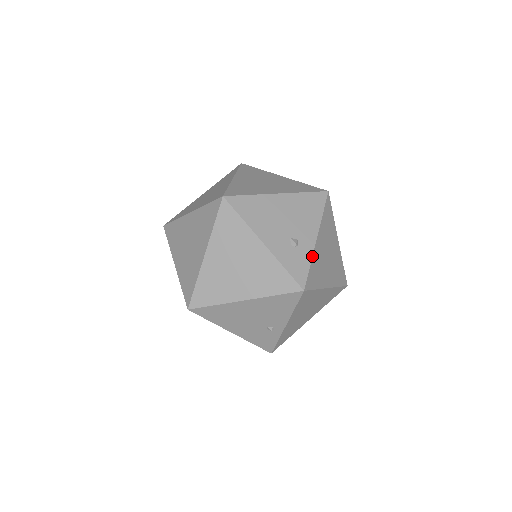
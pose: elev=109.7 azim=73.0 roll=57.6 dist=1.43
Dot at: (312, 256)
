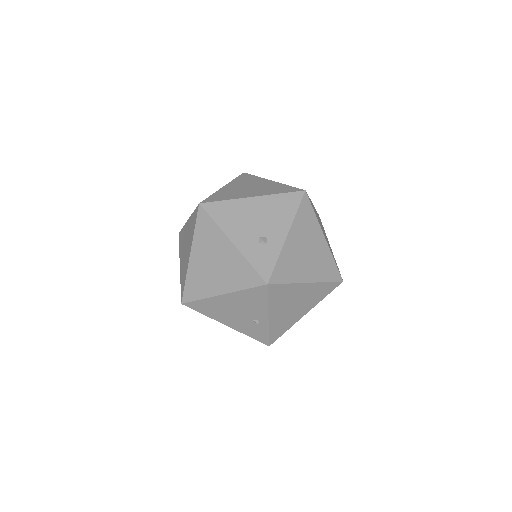
Dot at: (280, 252)
